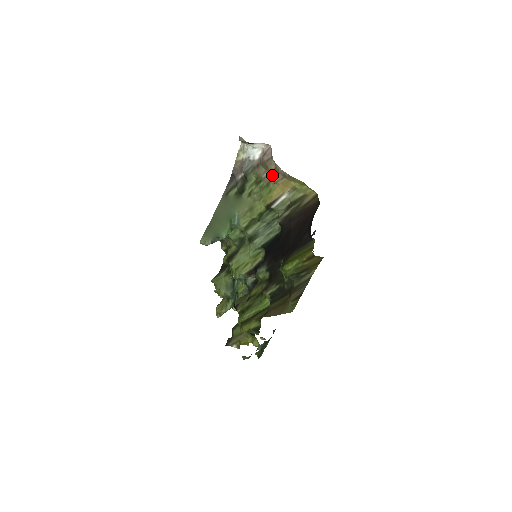
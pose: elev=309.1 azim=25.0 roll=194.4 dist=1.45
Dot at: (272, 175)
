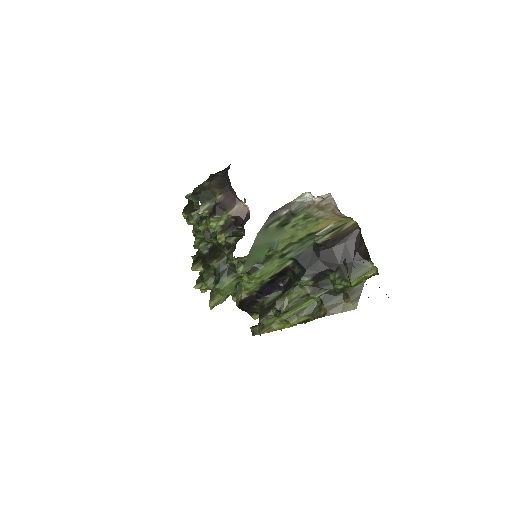
Dot at: (325, 214)
